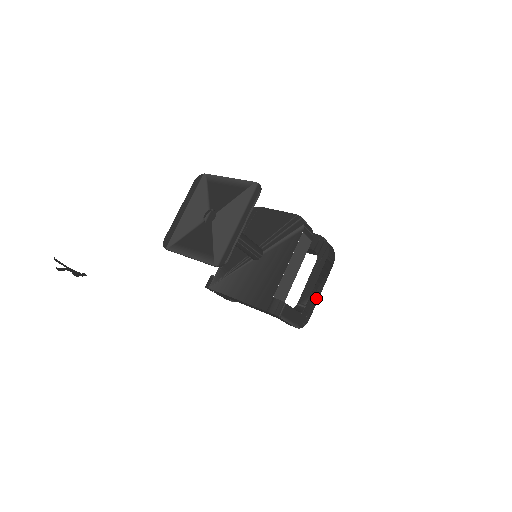
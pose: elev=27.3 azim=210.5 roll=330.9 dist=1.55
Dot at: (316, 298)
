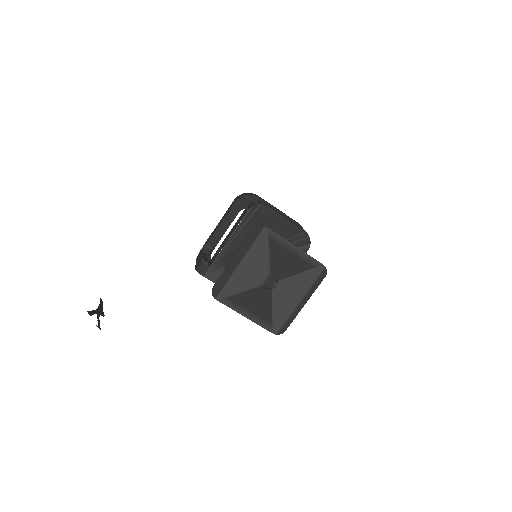
Dot at: occluded
